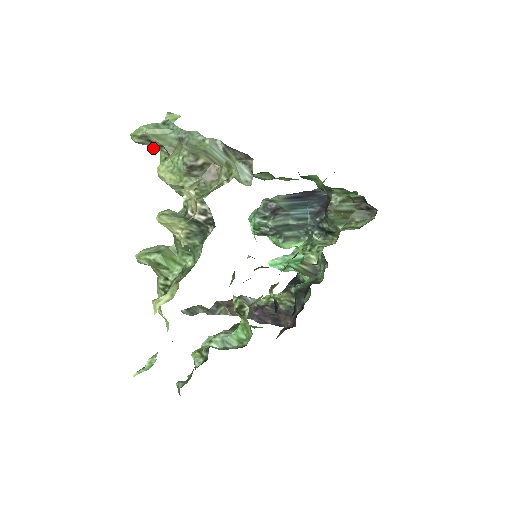
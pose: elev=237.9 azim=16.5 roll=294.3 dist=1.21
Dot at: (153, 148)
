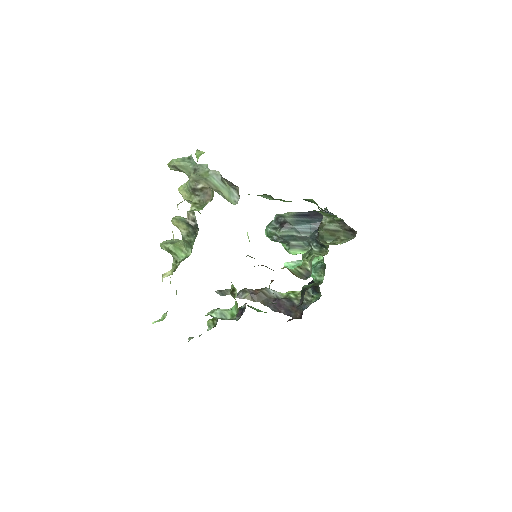
Dot at: (185, 173)
